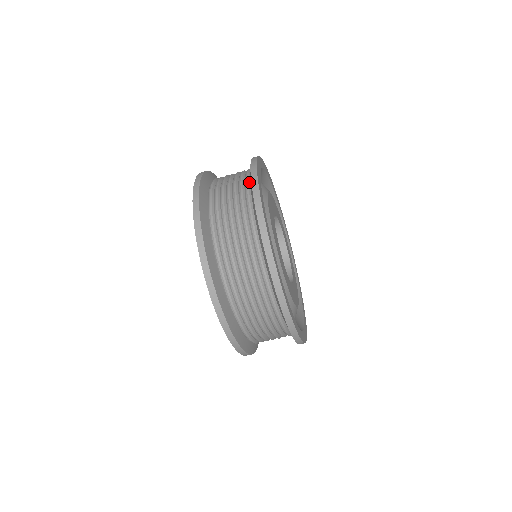
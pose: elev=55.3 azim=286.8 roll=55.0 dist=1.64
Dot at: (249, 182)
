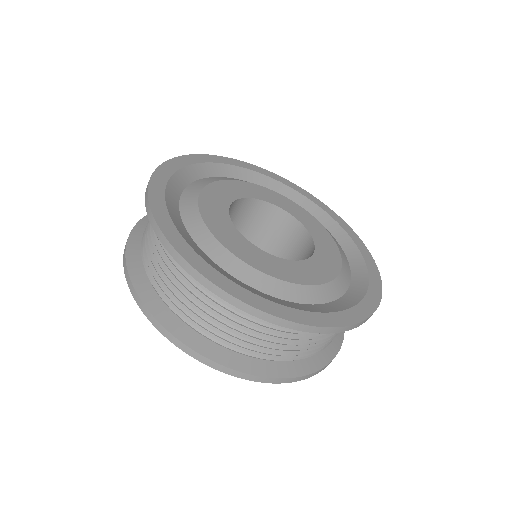
Dot at: occluded
